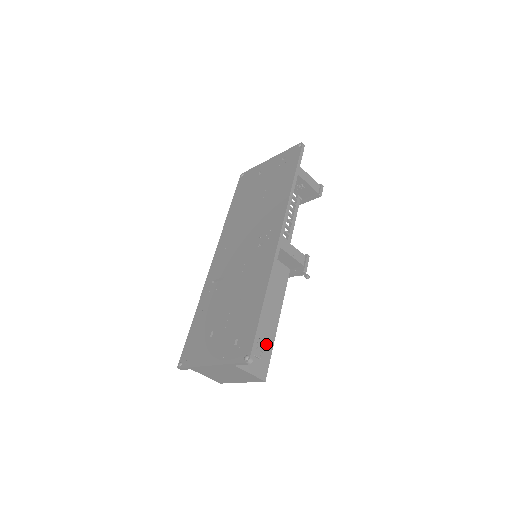
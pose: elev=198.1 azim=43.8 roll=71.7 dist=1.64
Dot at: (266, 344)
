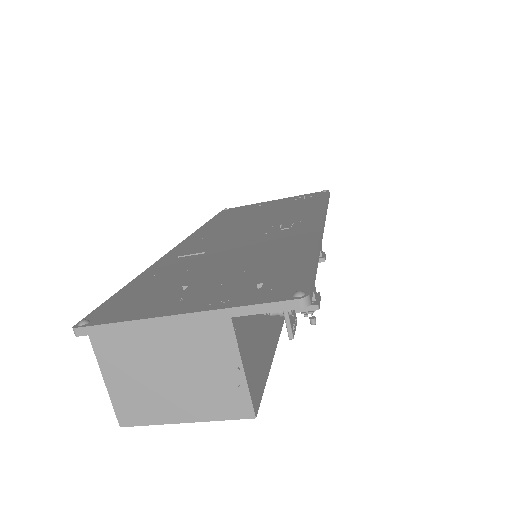
Dot at: (264, 358)
